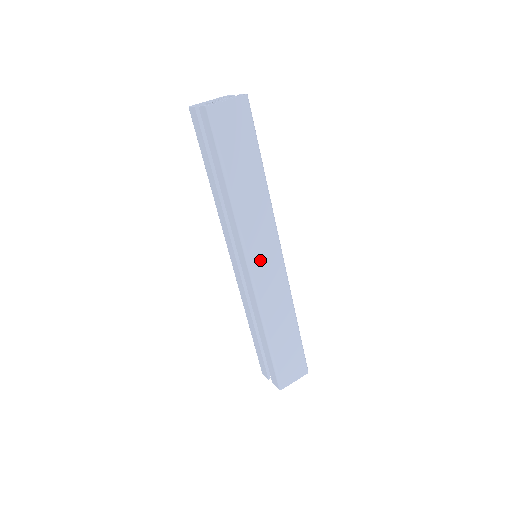
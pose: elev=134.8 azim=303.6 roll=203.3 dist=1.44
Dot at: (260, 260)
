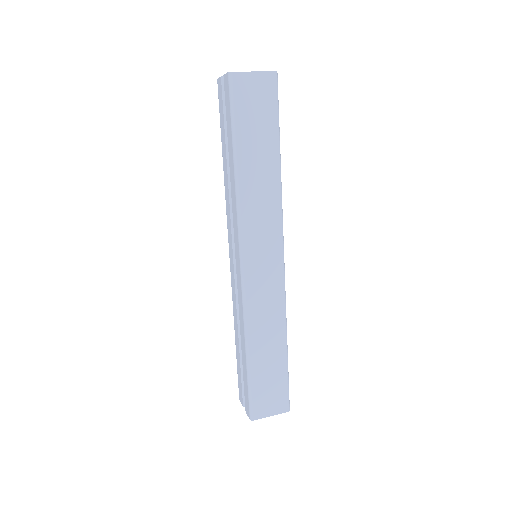
Dot at: (256, 257)
